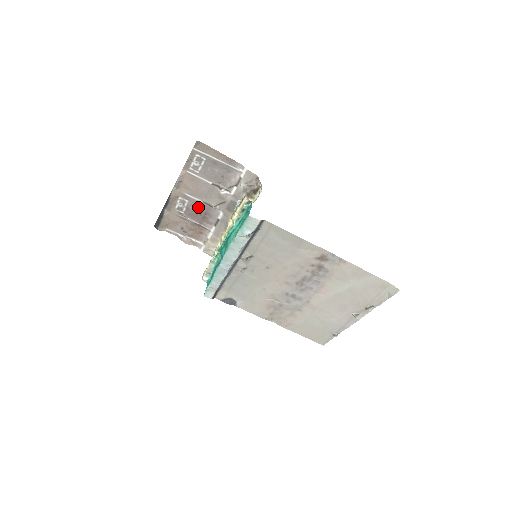
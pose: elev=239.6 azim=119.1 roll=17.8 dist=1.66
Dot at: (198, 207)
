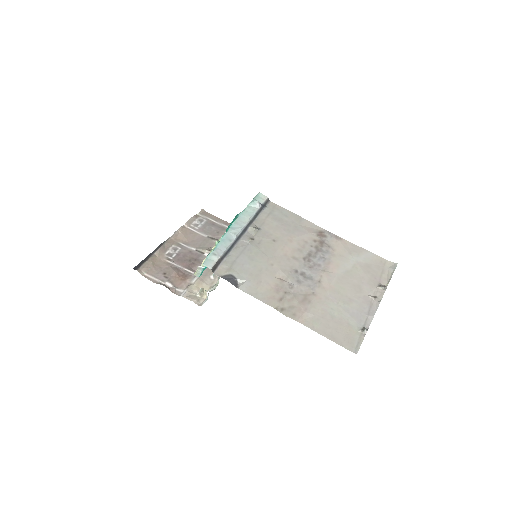
Dot at: (189, 254)
